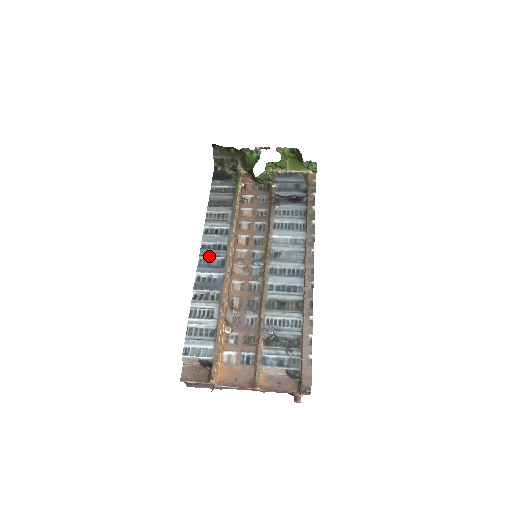
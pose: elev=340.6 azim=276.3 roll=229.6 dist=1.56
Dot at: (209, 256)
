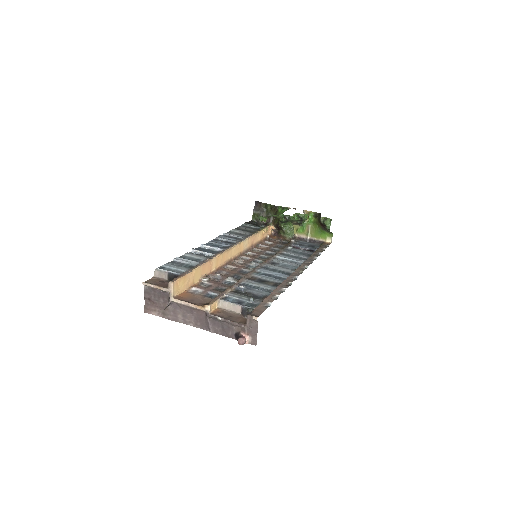
Dot at: (217, 243)
